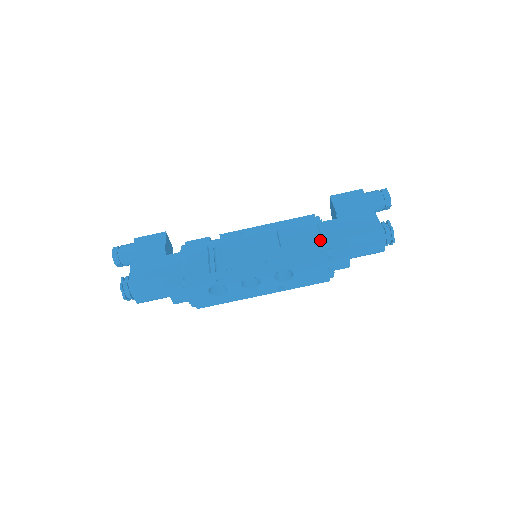
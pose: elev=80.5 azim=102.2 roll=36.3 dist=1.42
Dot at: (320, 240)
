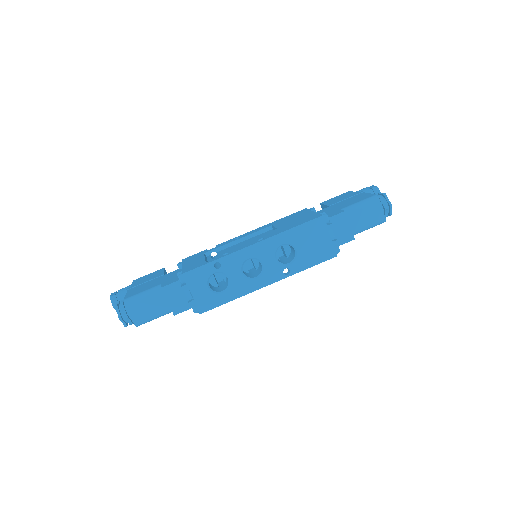
Dot at: (314, 213)
